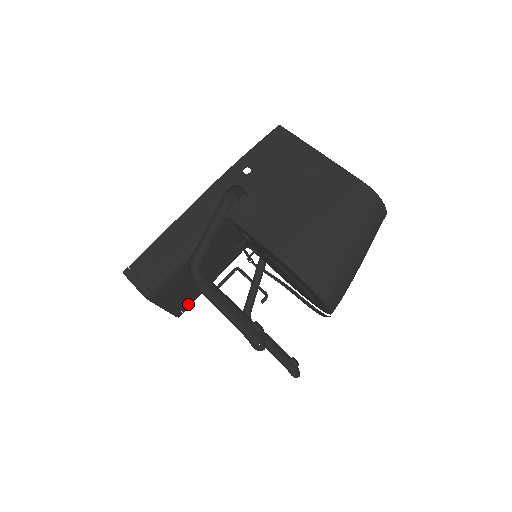
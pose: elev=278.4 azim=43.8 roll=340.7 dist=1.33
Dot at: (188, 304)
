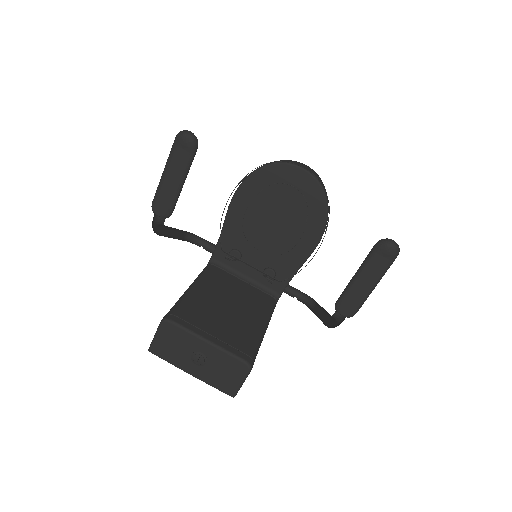
Dot at: (247, 346)
